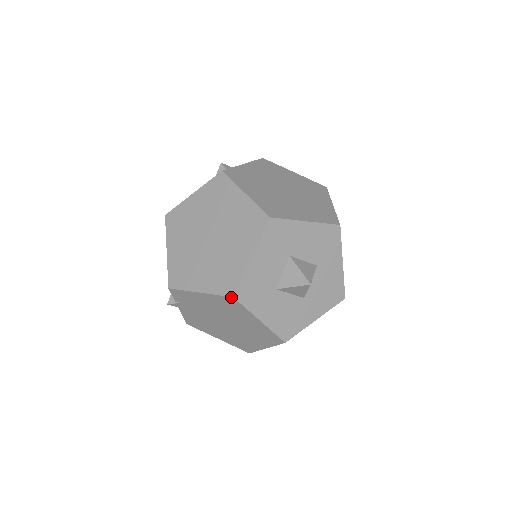
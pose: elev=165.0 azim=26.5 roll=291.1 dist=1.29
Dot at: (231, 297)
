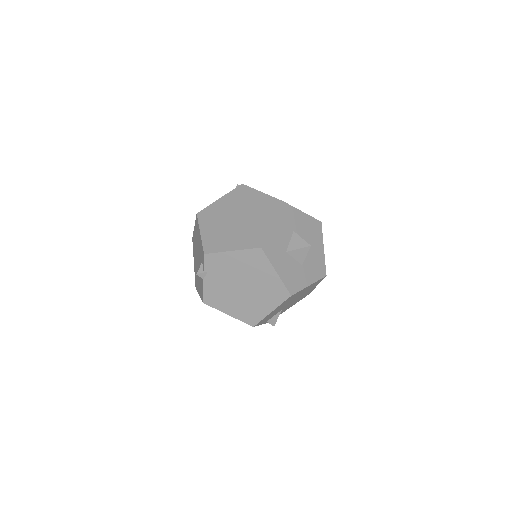
Dot at: (259, 248)
